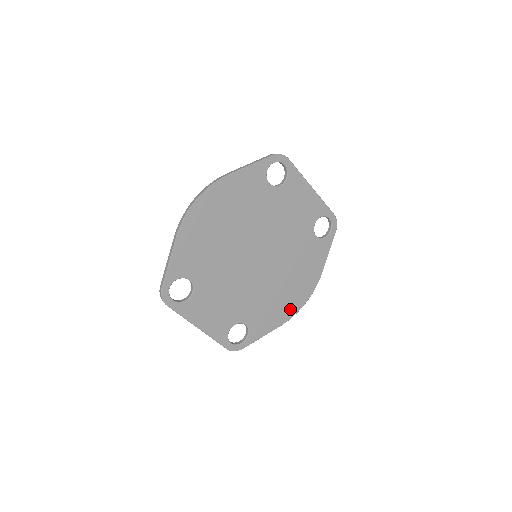
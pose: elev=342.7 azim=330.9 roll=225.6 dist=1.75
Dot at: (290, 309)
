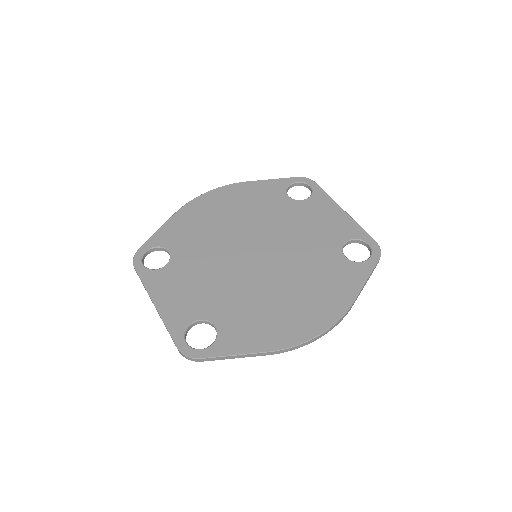
Dot at: (290, 334)
